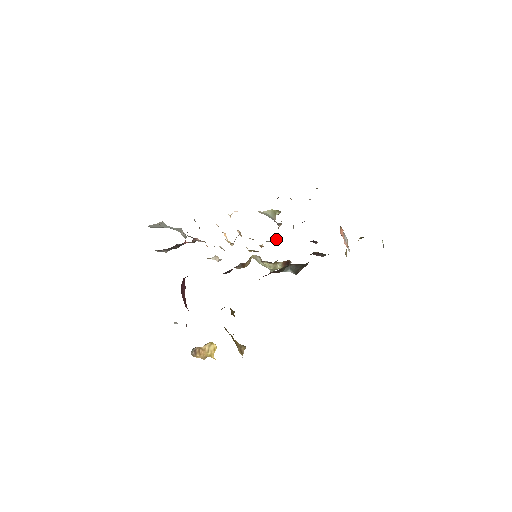
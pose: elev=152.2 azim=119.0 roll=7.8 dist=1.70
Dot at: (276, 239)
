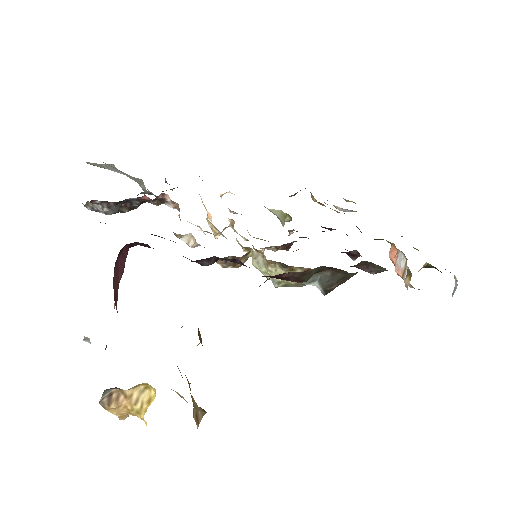
Dot at: (284, 249)
